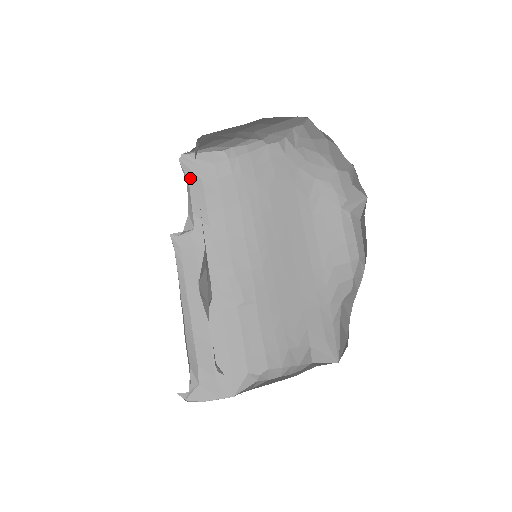
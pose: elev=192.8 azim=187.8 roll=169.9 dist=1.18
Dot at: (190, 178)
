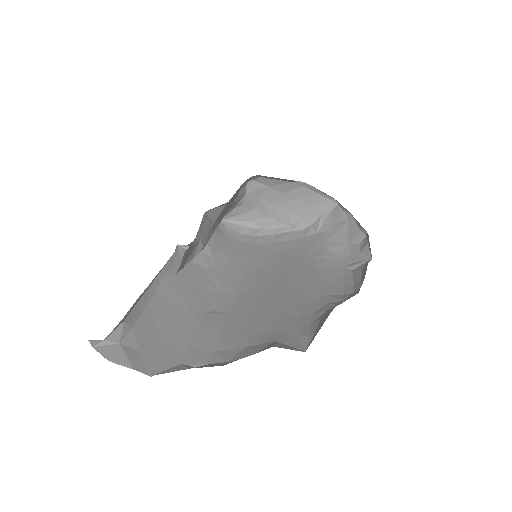
Dot at: (217, 230)
